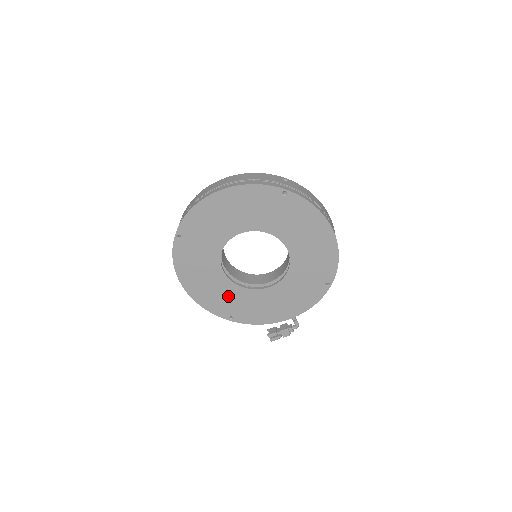
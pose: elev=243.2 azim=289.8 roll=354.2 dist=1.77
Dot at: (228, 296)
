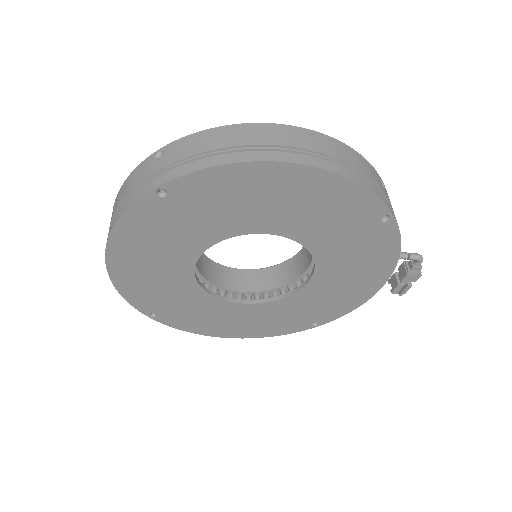
Dot at: (281, 314)
